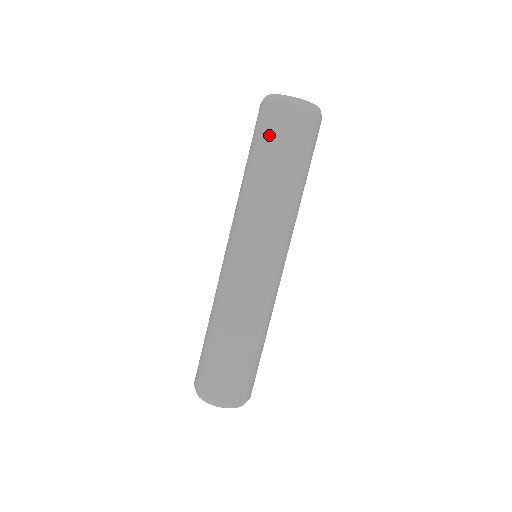
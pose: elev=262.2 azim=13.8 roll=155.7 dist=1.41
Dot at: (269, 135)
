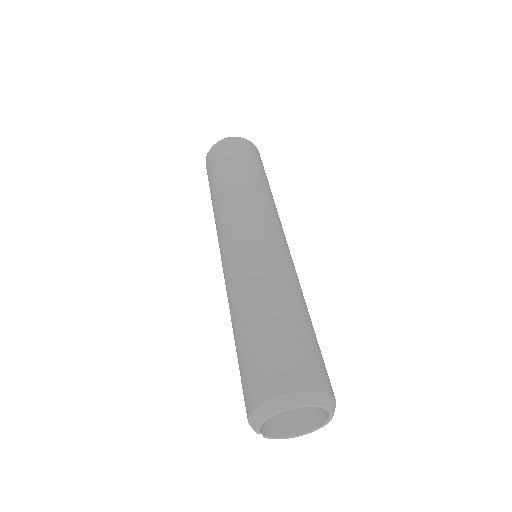
Dot at: (220, 160)
